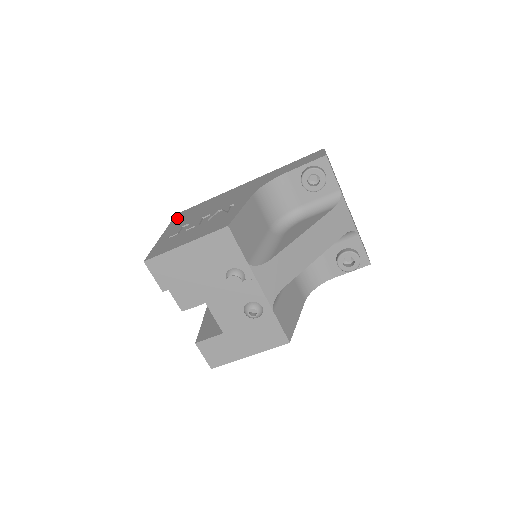
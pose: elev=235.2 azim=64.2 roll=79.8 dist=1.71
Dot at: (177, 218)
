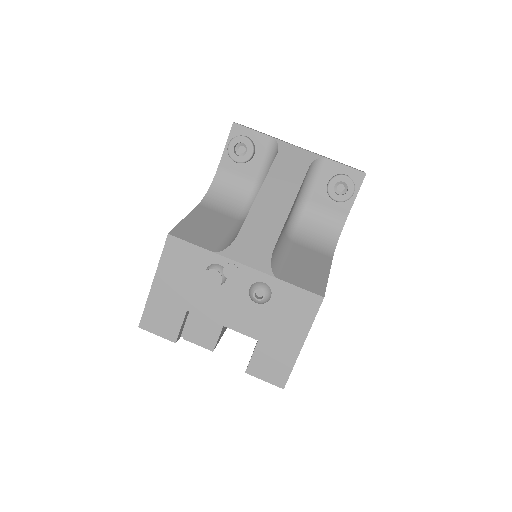
Dot at: occluded
